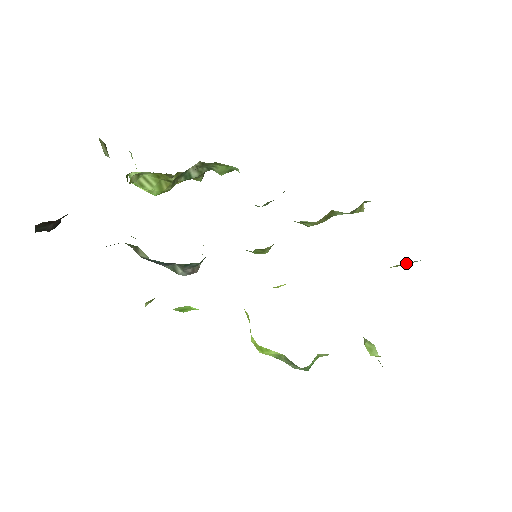
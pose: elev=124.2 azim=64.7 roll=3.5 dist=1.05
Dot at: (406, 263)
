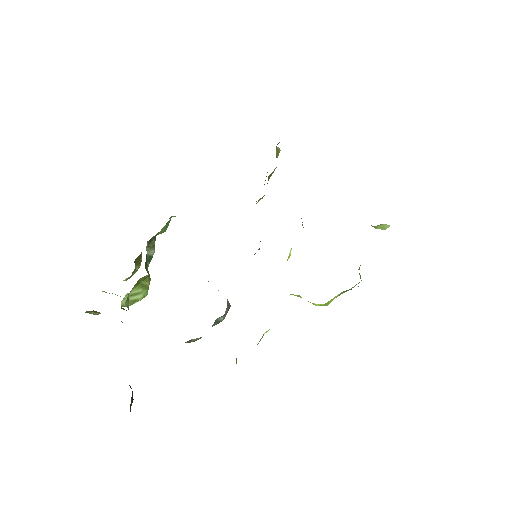
Dot at: occluded
